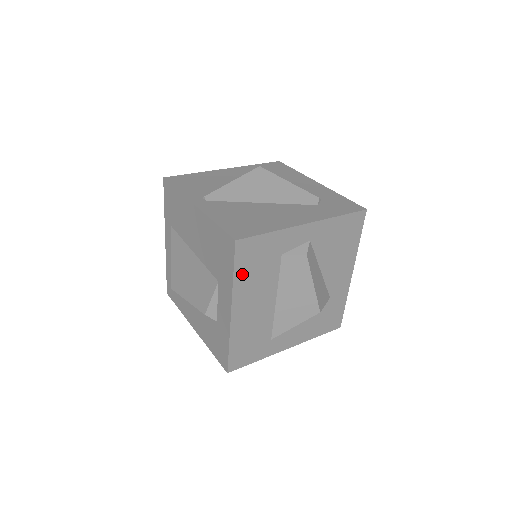
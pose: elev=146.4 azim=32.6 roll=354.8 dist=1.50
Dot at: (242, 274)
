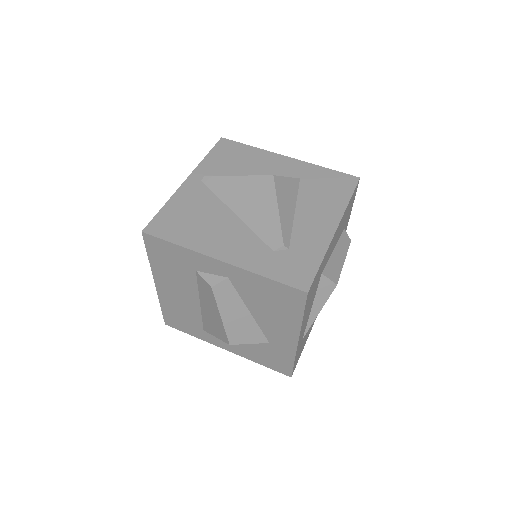
Dot at: (157, 261)
